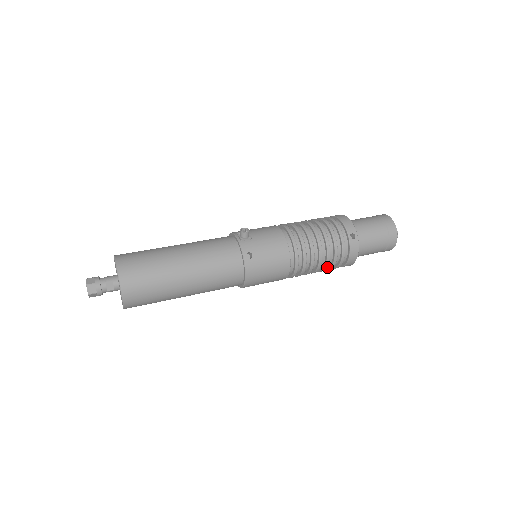
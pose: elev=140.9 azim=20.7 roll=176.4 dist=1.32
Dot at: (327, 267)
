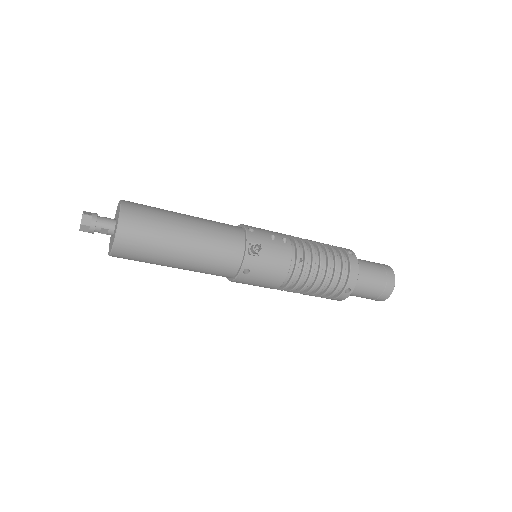
Dot at: occluded
